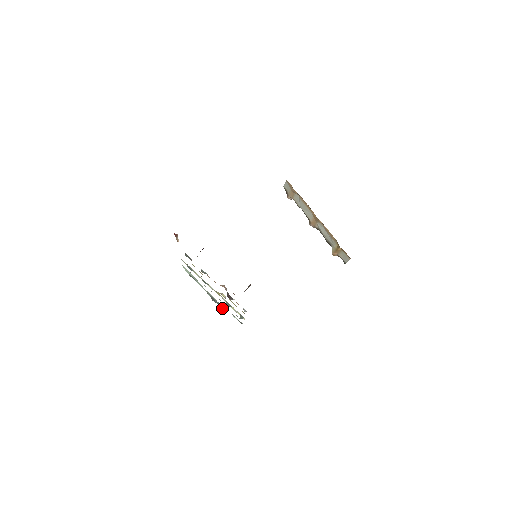
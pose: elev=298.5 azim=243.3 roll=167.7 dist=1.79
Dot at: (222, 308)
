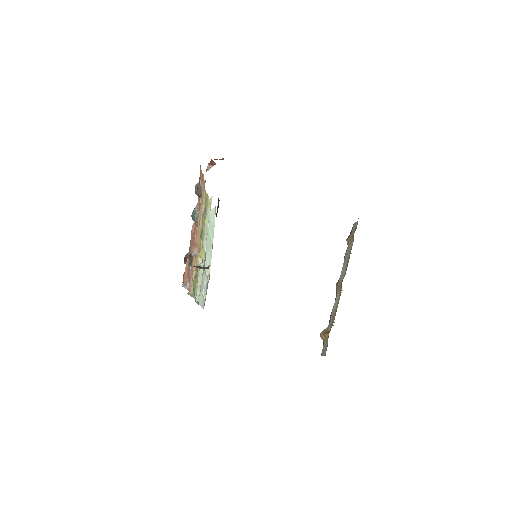
Dot at: occluded
